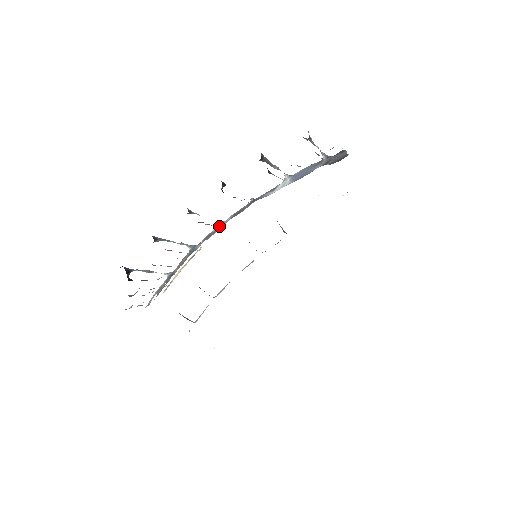
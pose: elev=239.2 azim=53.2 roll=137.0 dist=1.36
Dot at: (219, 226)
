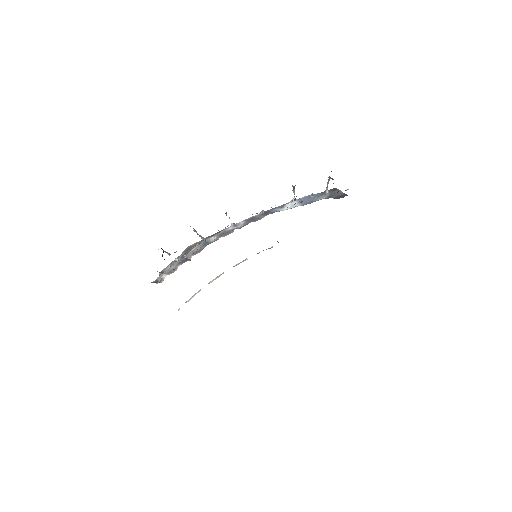
Dot at: (232, 227)
